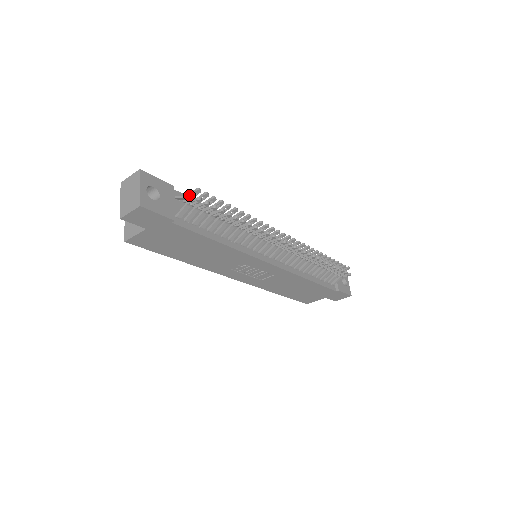
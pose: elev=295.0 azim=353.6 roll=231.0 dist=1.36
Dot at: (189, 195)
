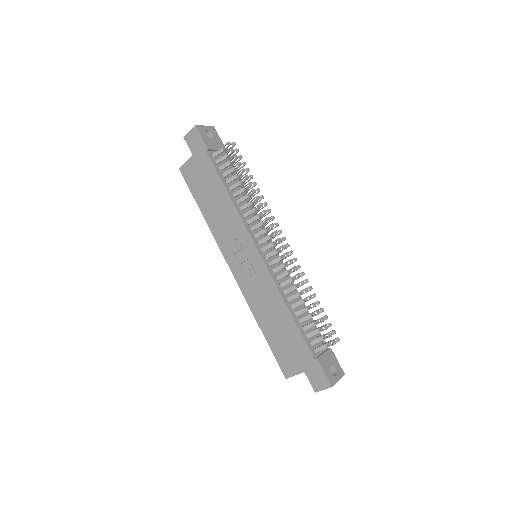
Dot at: occluded
